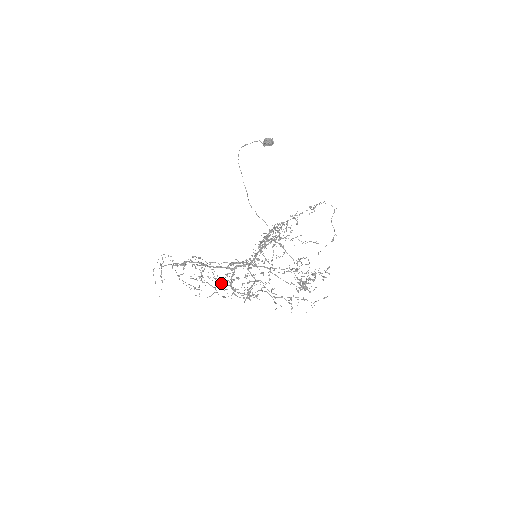
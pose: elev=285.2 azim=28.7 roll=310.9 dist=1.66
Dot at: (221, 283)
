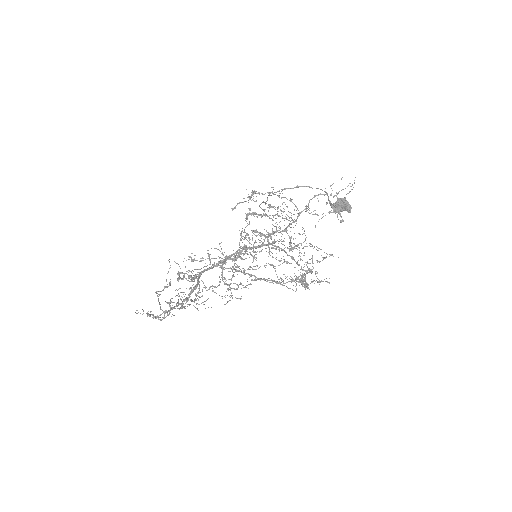
Dot at: (214, 287)
